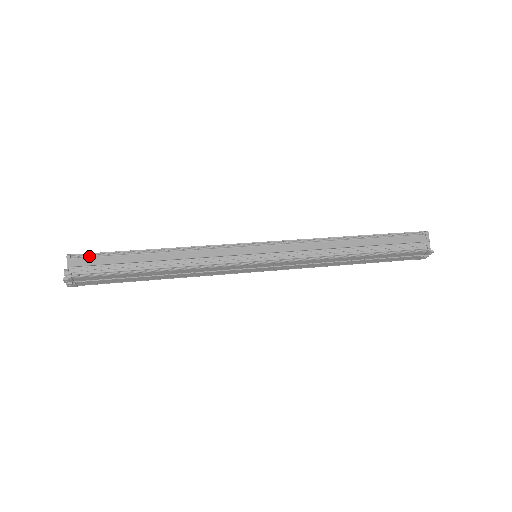
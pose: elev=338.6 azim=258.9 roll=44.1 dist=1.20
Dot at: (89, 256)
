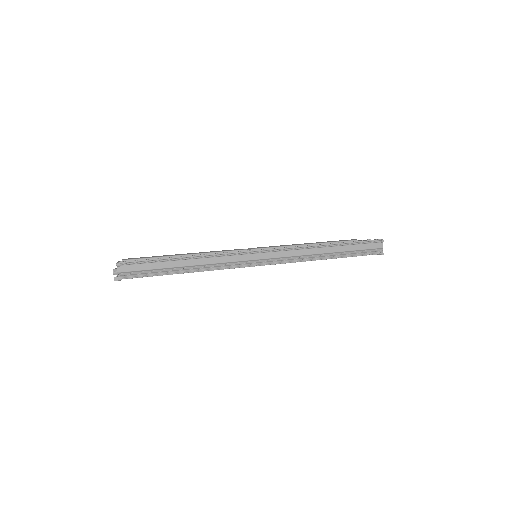
Dot at: (133, 264)
